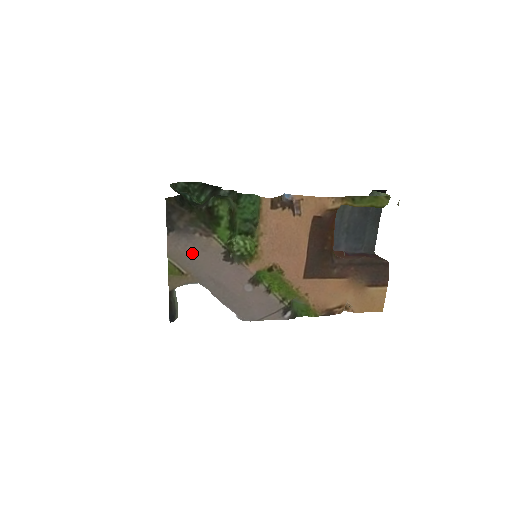
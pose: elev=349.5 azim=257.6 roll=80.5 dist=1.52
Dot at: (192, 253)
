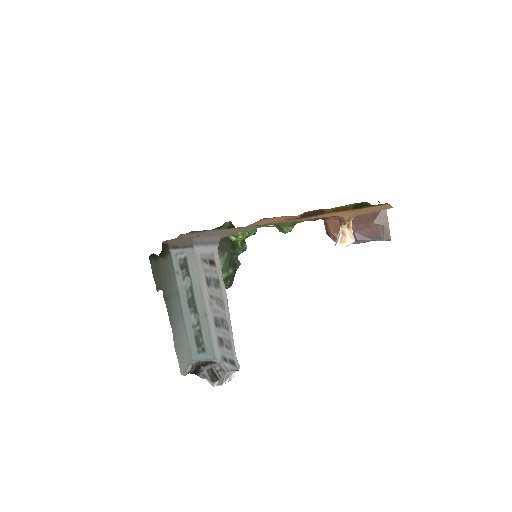
Dot at: (194, 235)
